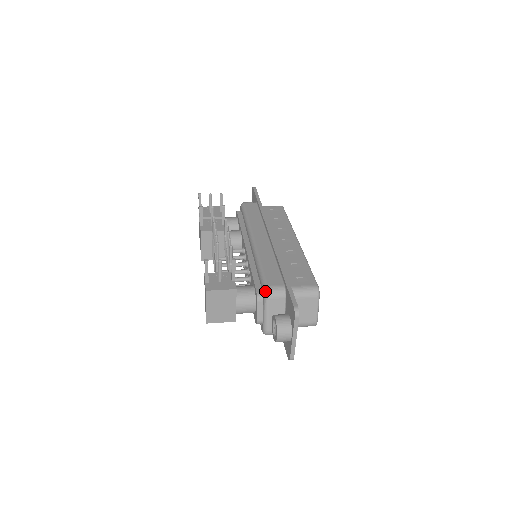
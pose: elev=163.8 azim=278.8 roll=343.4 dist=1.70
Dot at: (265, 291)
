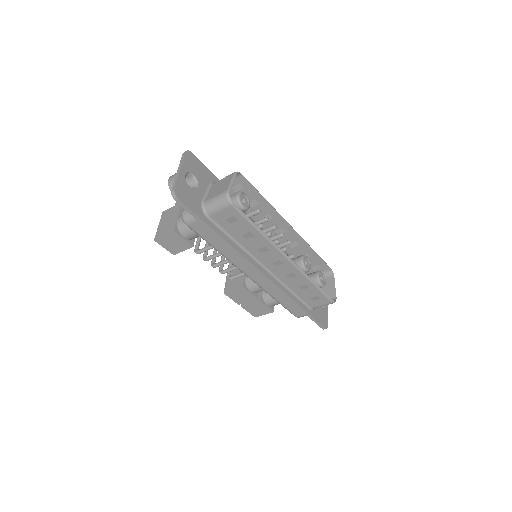
Dot at: occluded
